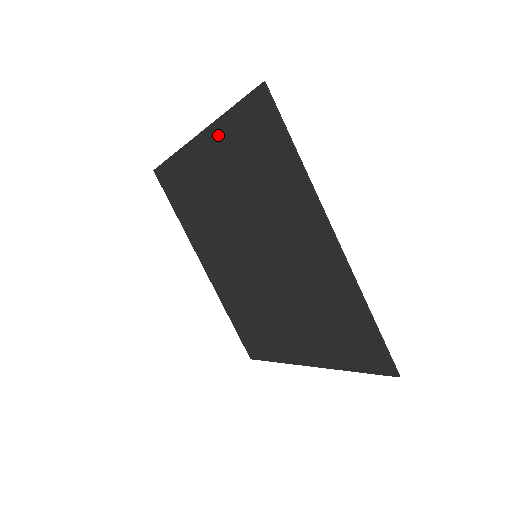
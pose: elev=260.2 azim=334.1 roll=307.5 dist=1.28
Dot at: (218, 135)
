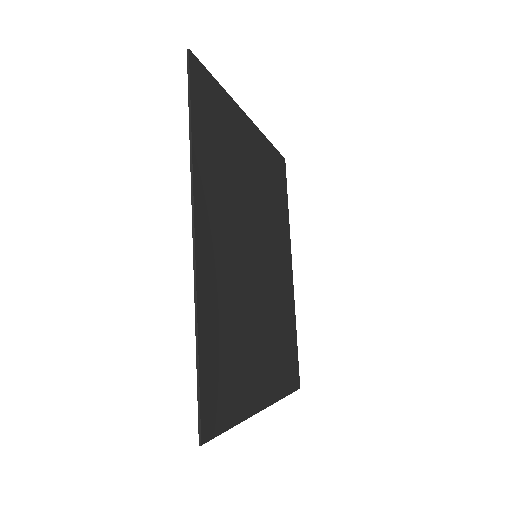
Dot at: (234, 115)
